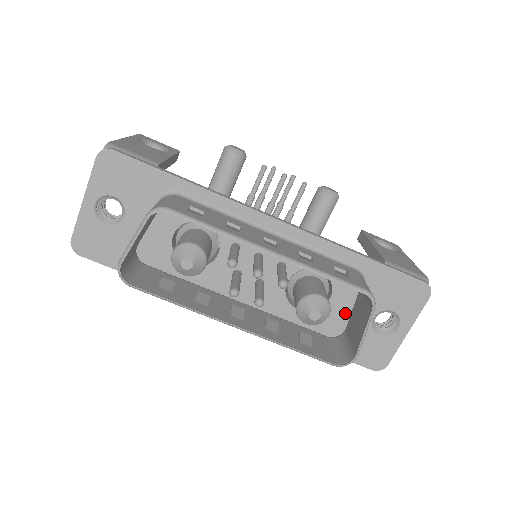
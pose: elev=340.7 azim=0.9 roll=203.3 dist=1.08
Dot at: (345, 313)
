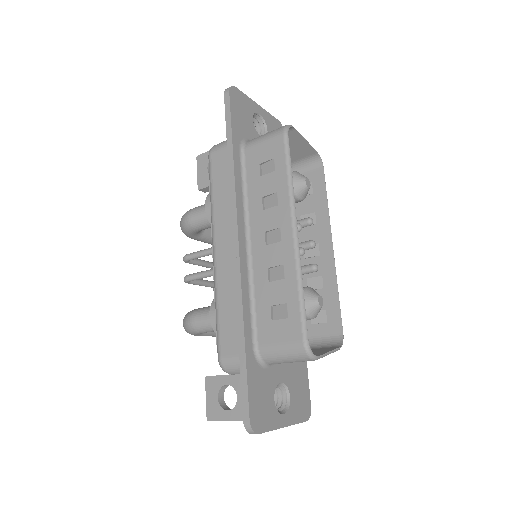
Dot at: occluded
